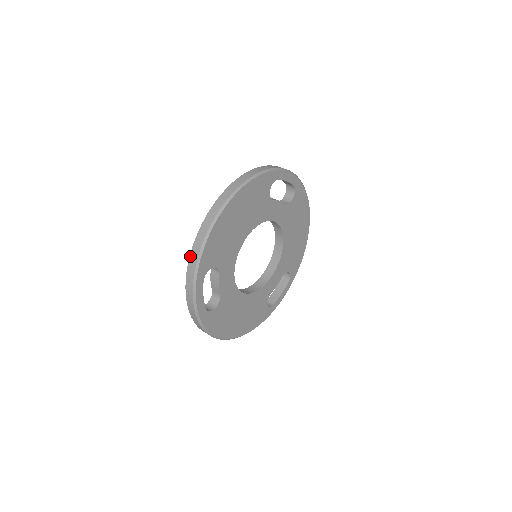
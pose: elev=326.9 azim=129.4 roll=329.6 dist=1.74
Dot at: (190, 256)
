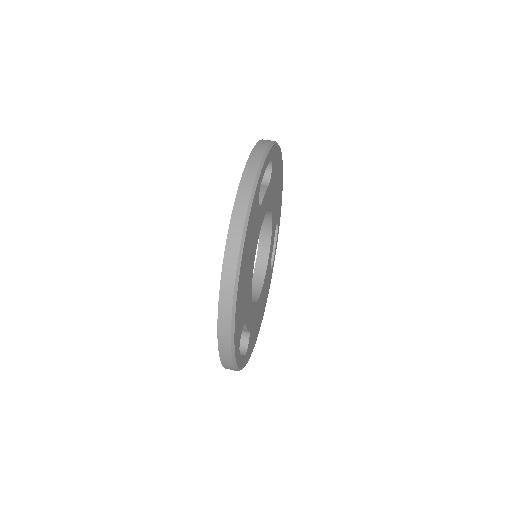
Dot at: (219, 348)
